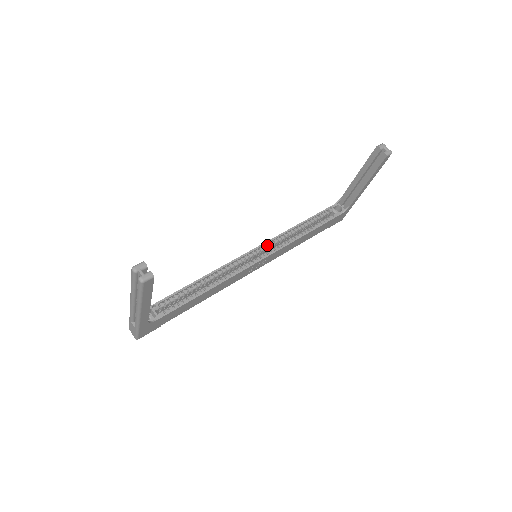
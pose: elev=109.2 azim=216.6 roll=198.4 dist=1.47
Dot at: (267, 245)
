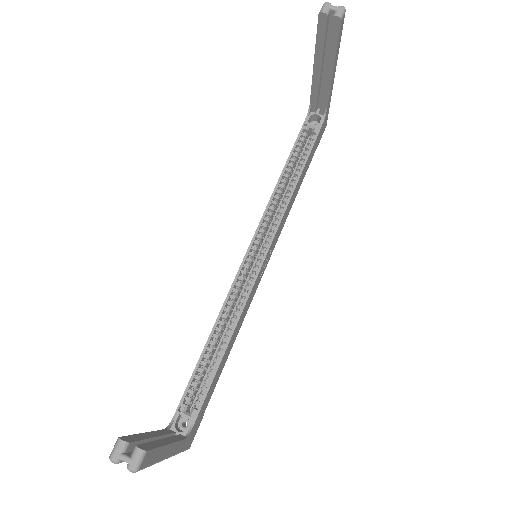
Dot at: (260, 232)
